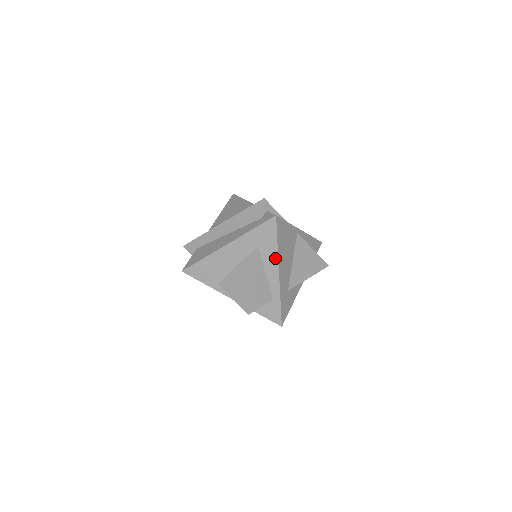
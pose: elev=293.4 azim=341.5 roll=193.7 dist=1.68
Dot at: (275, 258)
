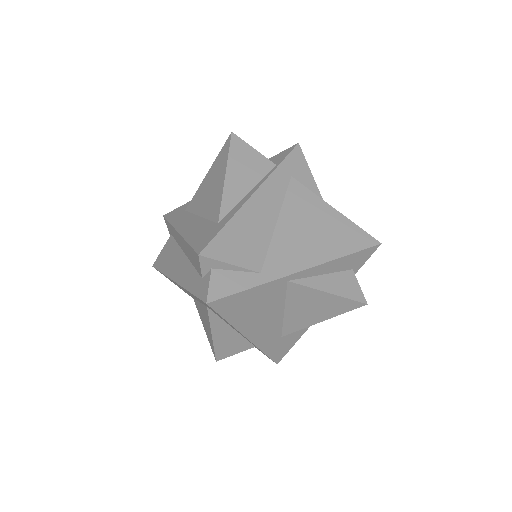
Dot at: (234, 328)
